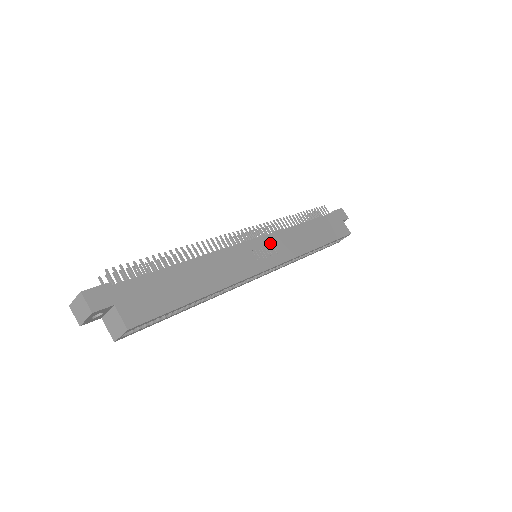
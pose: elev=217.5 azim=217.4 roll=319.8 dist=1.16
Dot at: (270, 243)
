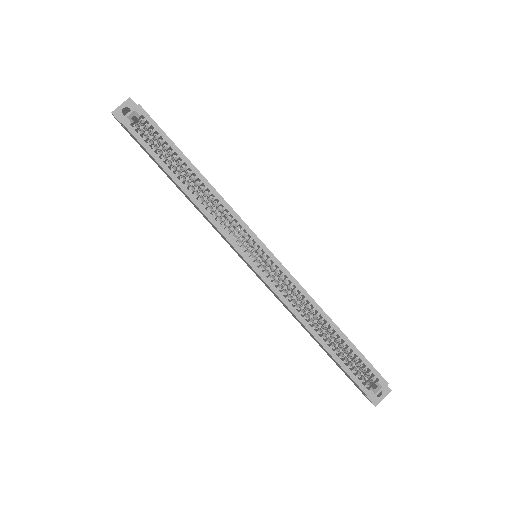
Dot at: occluded
